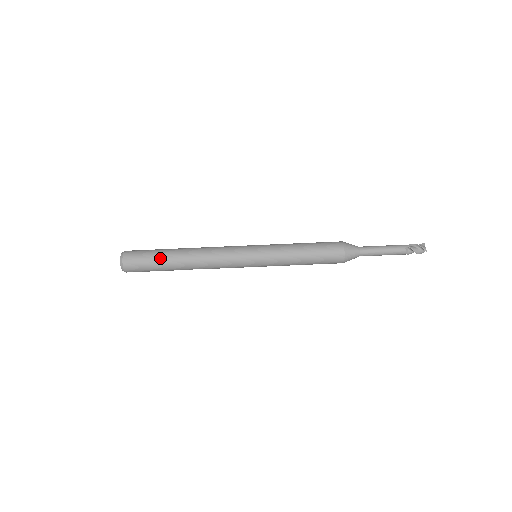
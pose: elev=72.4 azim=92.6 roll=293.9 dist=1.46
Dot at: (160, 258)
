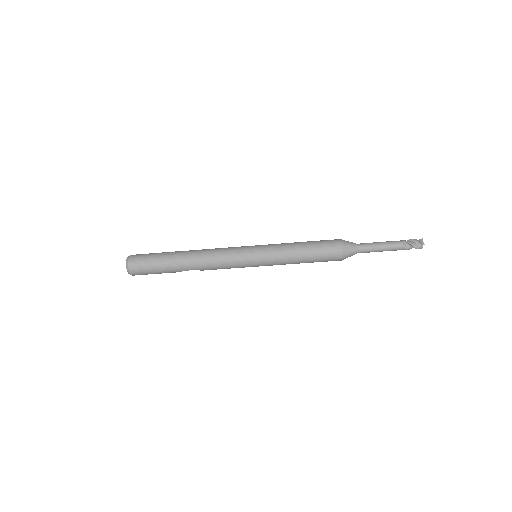
Dot at: (163, 258)
